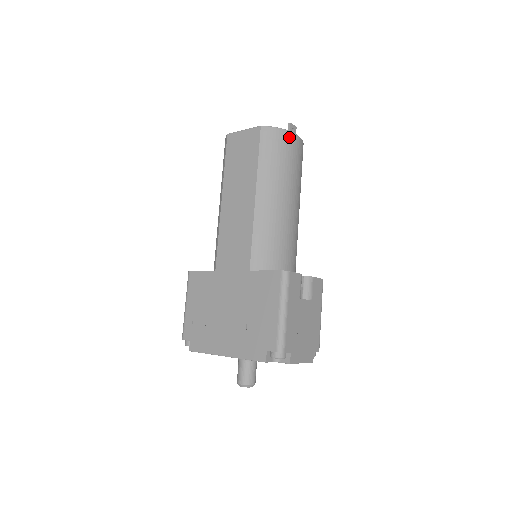
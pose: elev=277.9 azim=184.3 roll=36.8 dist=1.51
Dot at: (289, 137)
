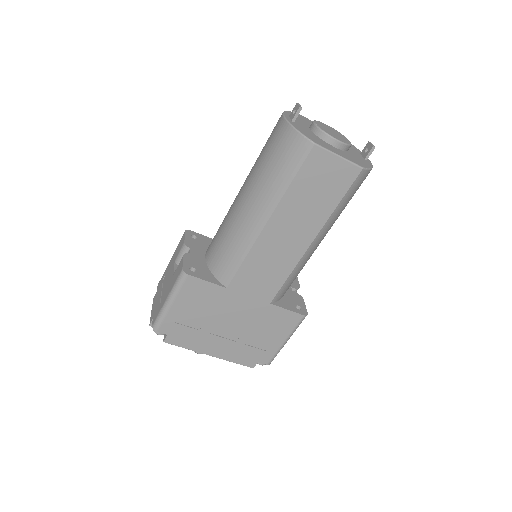
Dot at: occluded
